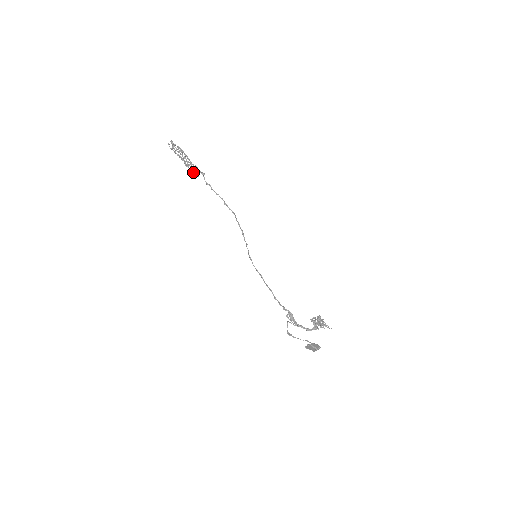
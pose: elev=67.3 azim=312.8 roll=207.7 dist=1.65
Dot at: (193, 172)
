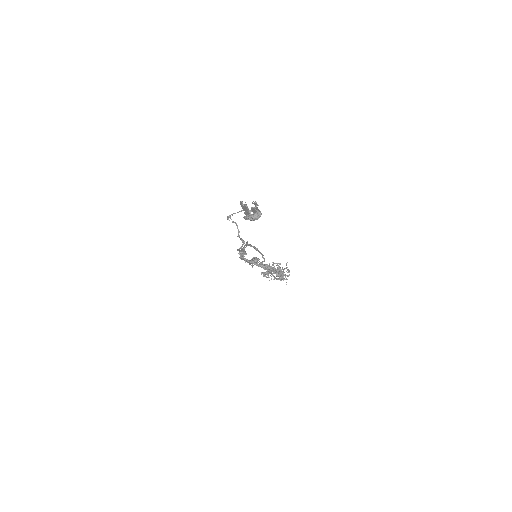
Dot at: (254, 260)
